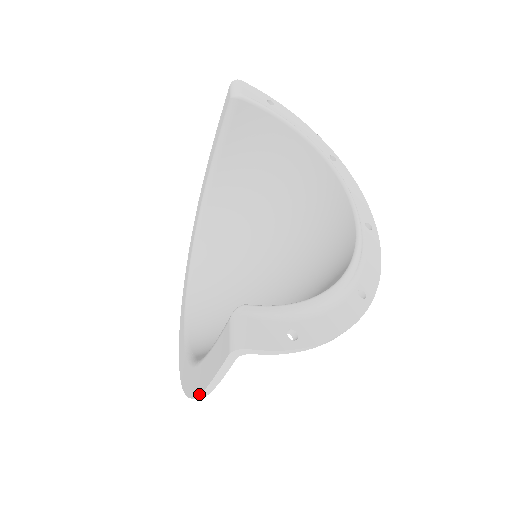
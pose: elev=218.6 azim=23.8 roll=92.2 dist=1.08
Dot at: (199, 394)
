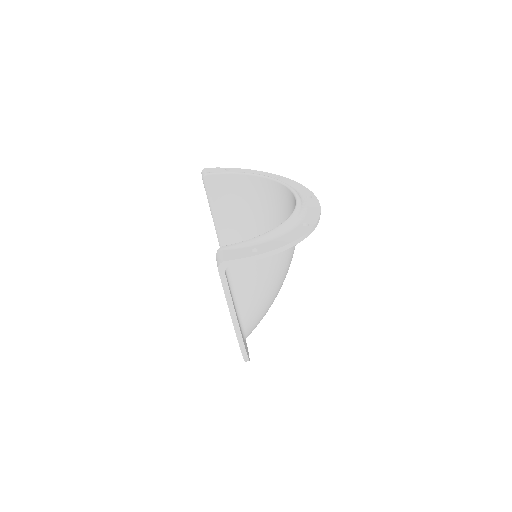
Dot at: occluded
